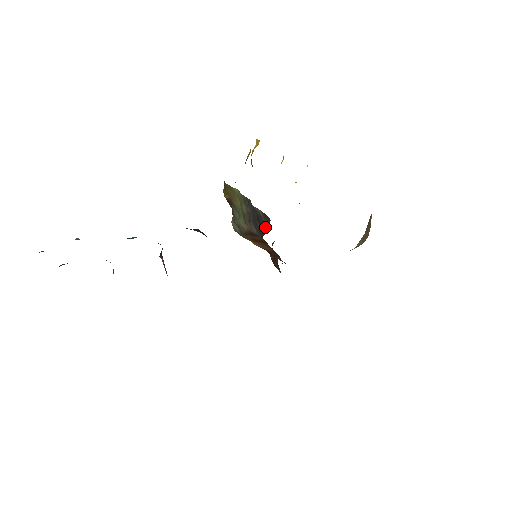
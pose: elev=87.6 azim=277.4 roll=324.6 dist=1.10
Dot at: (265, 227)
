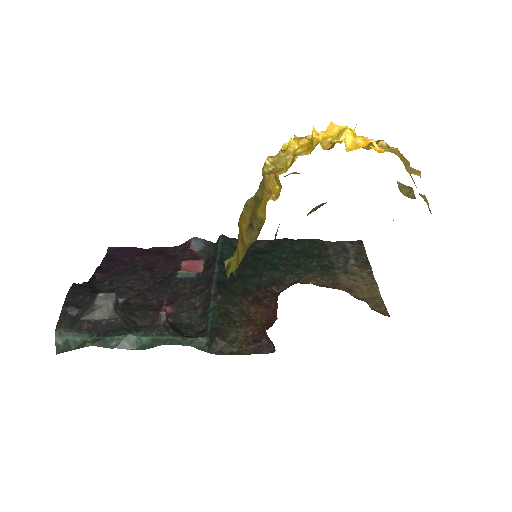
Dot at: (270, 341)
